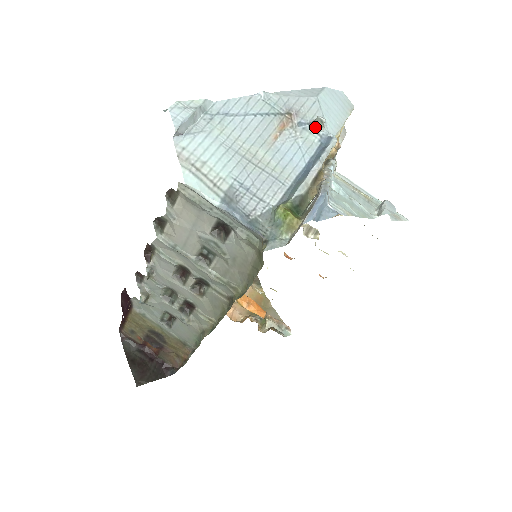
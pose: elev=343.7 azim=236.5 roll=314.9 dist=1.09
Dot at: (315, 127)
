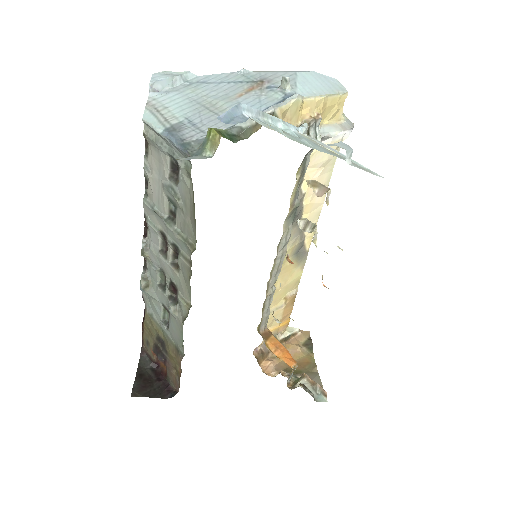
Dot at: (282, 88)
